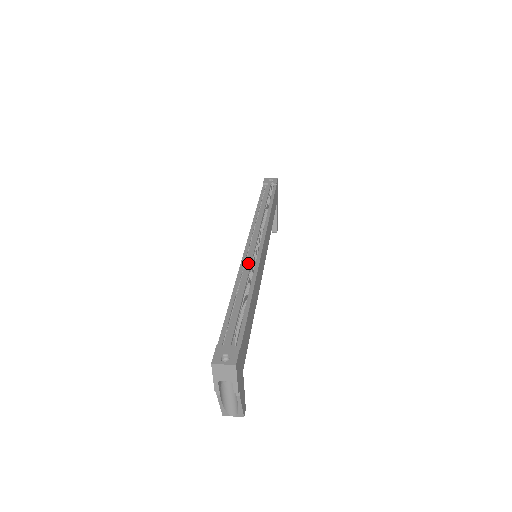
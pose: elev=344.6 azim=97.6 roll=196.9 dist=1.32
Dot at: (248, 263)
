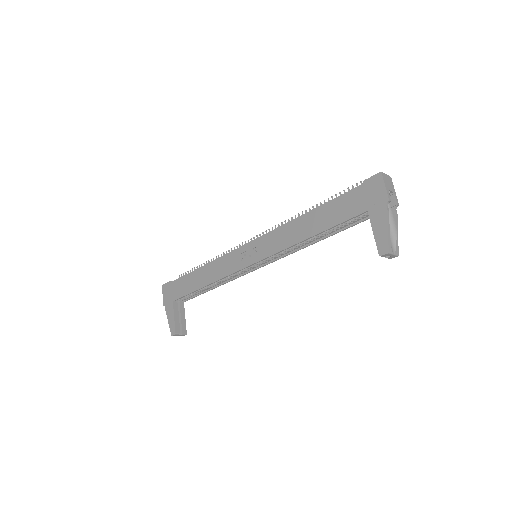
Dot at: occluded
